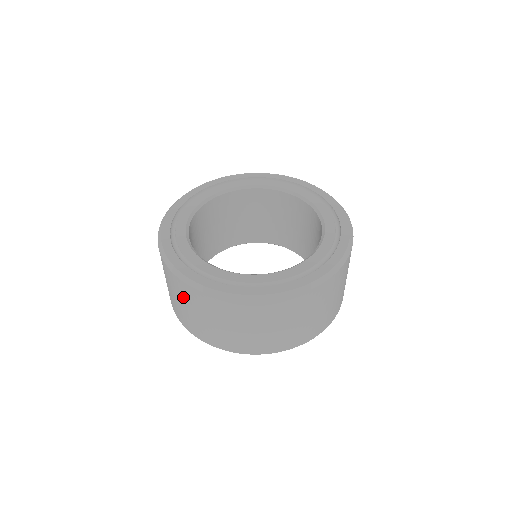
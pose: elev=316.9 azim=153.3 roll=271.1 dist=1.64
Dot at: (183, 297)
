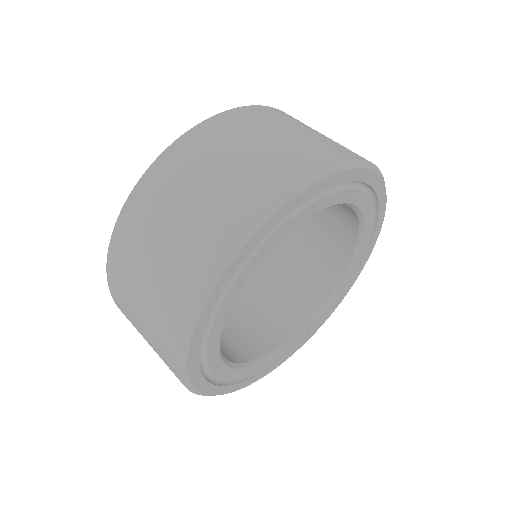
Dot at: occluded
